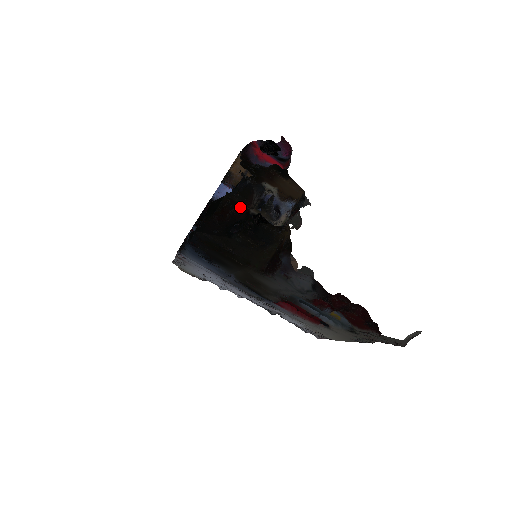
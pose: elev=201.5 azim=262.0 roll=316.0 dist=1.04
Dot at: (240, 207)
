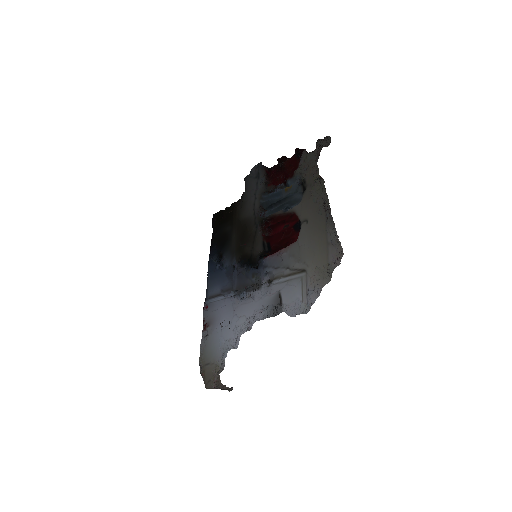
Dot at: occluded
